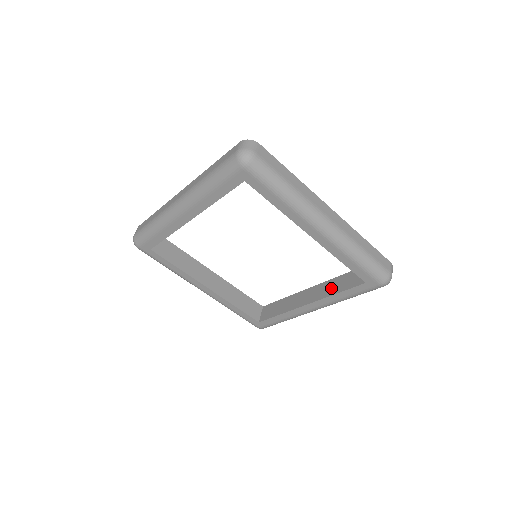
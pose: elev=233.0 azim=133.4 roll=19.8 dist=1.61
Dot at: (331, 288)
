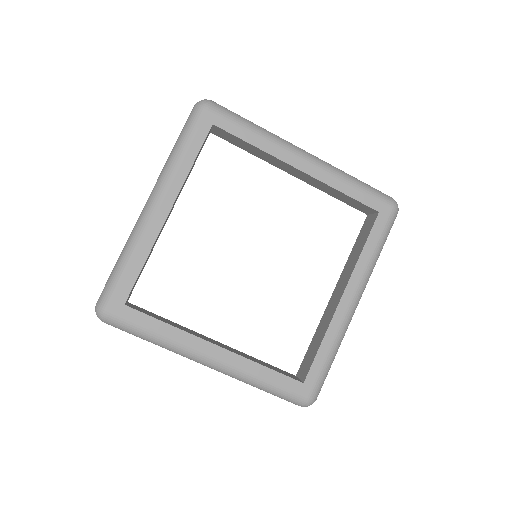
Dot at: (353, 259)
